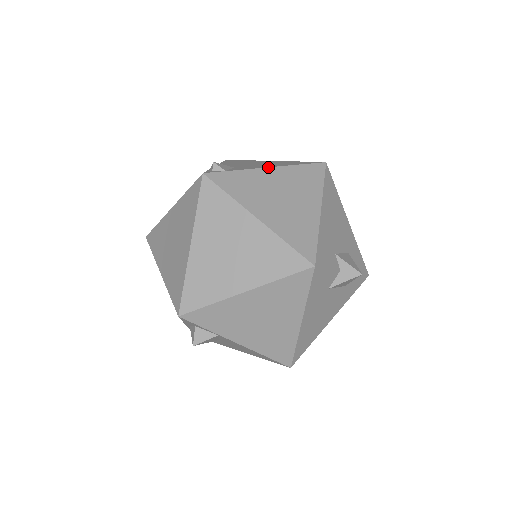
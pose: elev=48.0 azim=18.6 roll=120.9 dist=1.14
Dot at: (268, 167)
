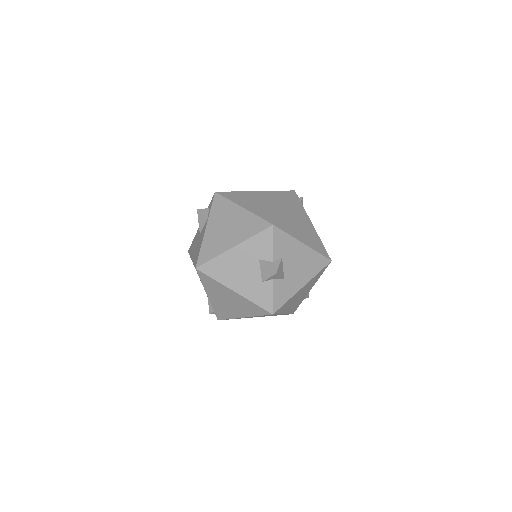
Dot at: occluded
